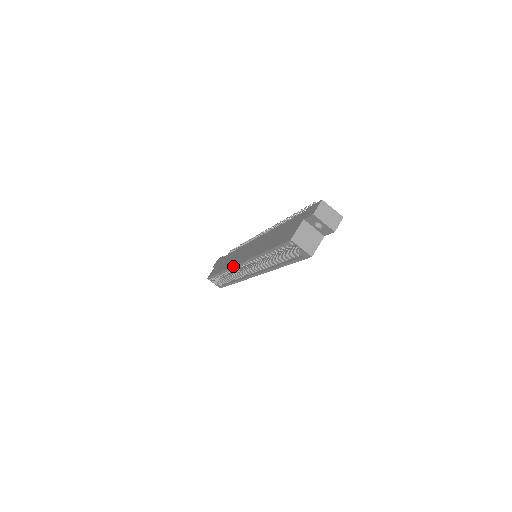
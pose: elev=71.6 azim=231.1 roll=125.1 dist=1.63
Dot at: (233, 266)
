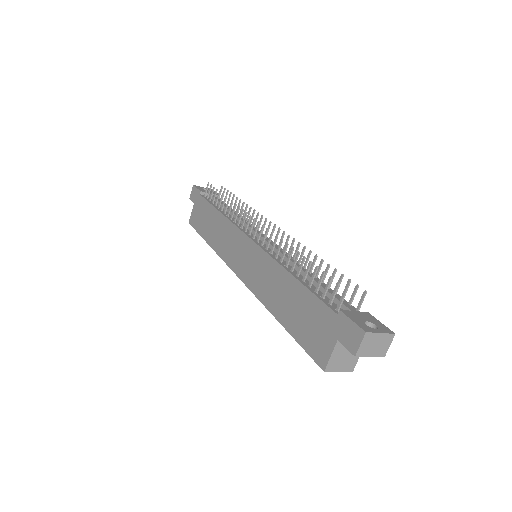
Dot at: occluded
